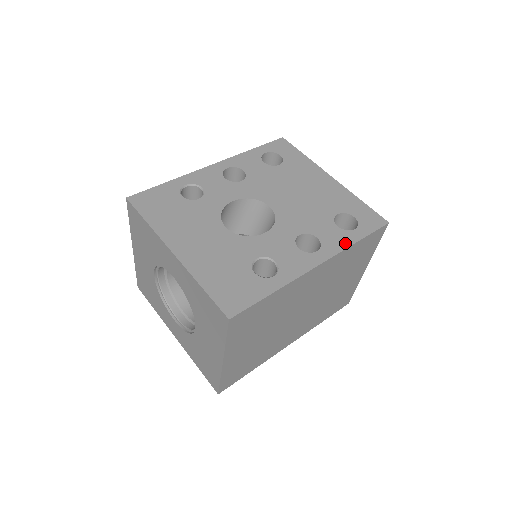
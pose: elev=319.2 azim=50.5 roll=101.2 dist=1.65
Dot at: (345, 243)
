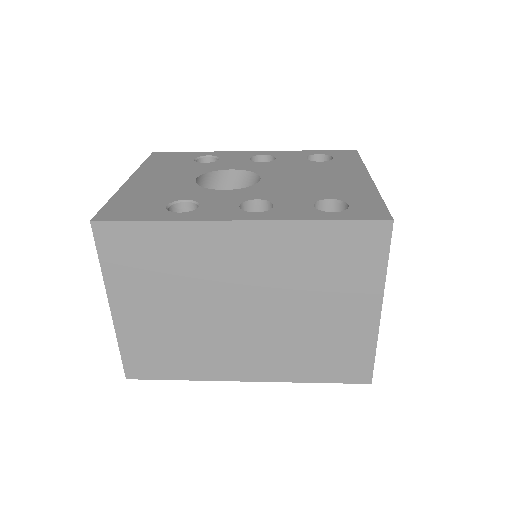
Dot at: (300, 217)
